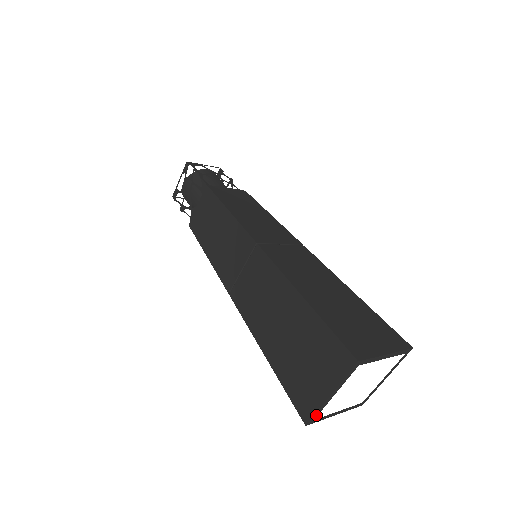
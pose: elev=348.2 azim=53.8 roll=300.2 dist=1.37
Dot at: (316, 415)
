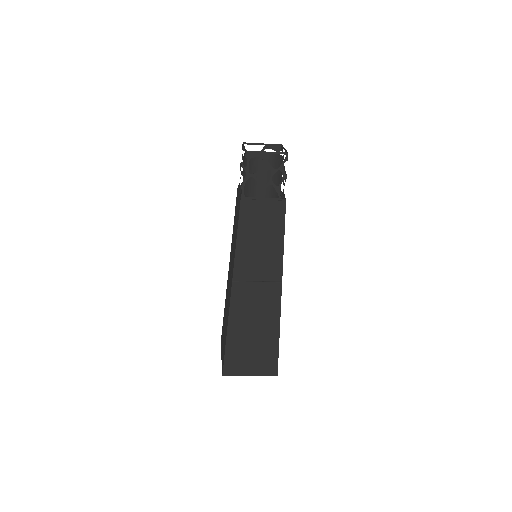
Dot at: occluded
